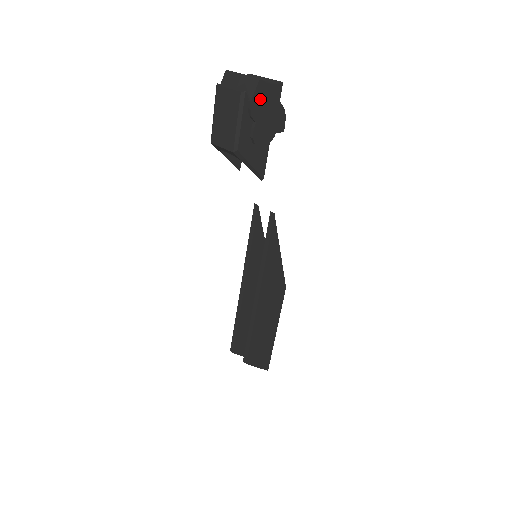
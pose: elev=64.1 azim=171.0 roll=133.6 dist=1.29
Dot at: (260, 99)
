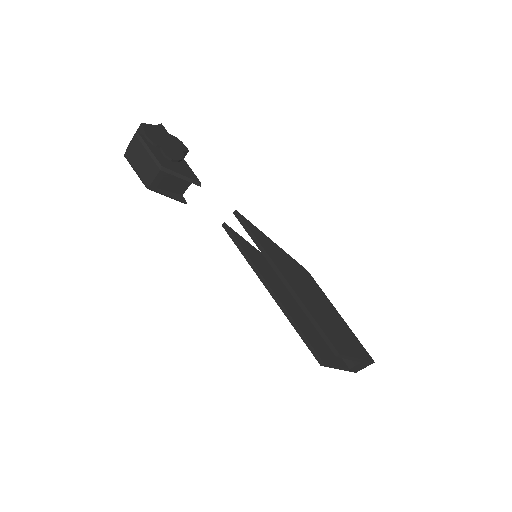
Dot at: (152, 133)
